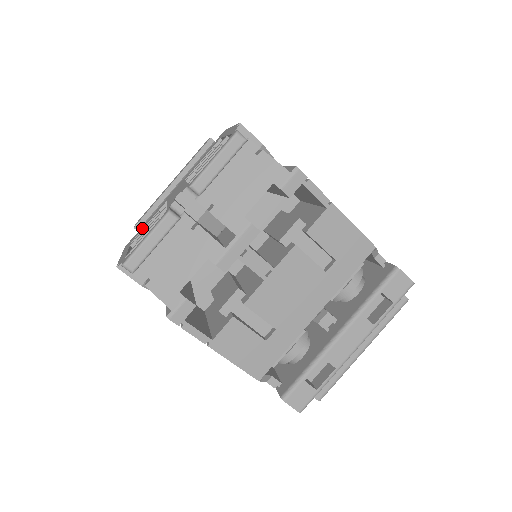
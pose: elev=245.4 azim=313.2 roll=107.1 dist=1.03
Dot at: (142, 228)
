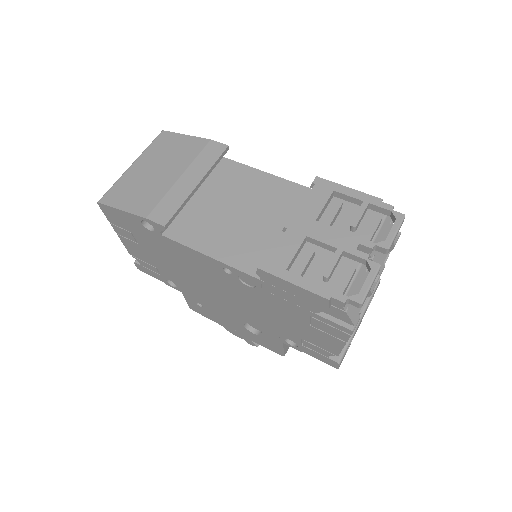
Dot at: (287, 256)
